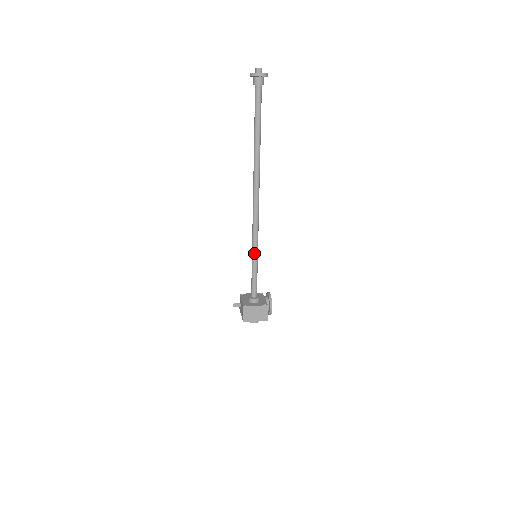
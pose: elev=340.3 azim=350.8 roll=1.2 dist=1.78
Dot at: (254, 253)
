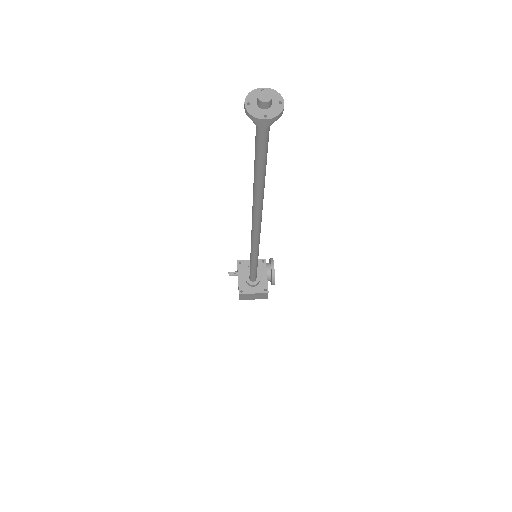
Dot at: (253, 260)
